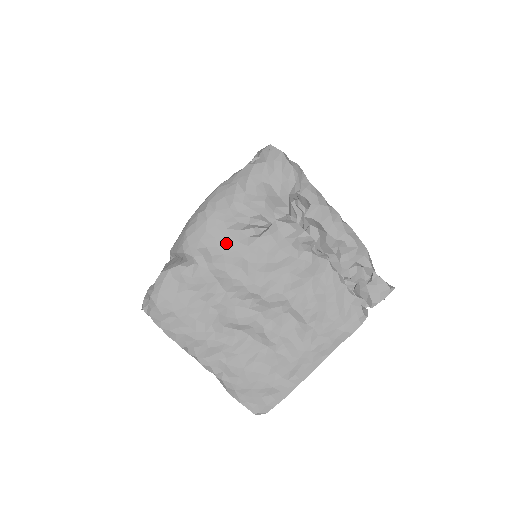
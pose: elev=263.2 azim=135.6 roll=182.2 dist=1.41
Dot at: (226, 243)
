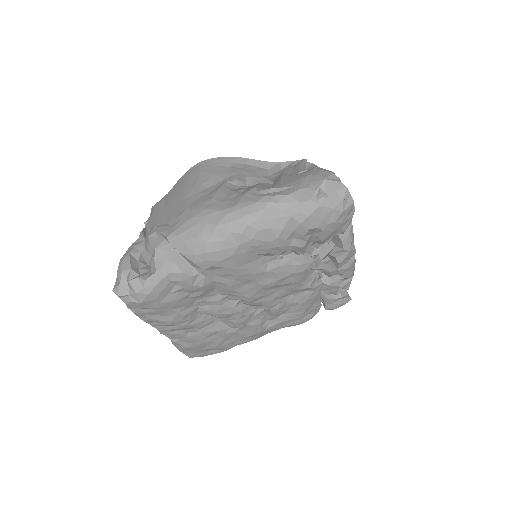
Dot at: (246, 267)
